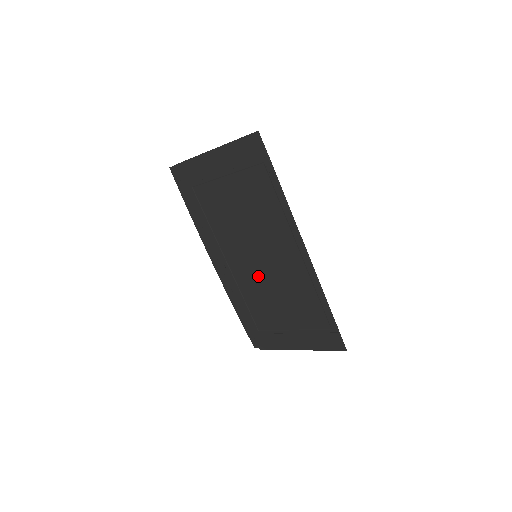
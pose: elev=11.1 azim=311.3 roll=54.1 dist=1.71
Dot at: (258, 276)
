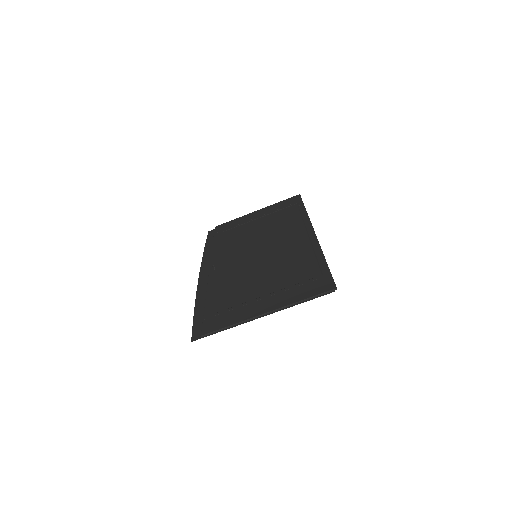
Dot at: (251, 263)
